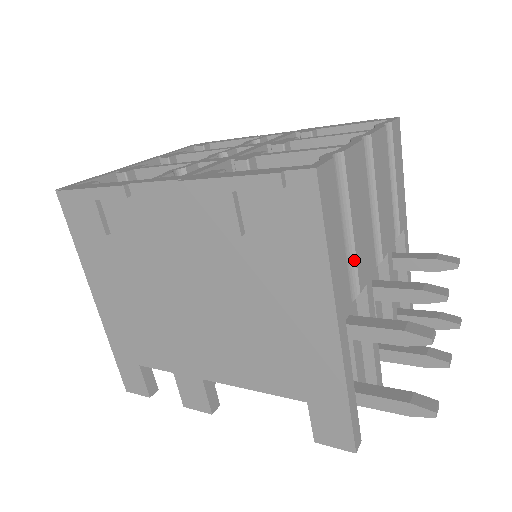
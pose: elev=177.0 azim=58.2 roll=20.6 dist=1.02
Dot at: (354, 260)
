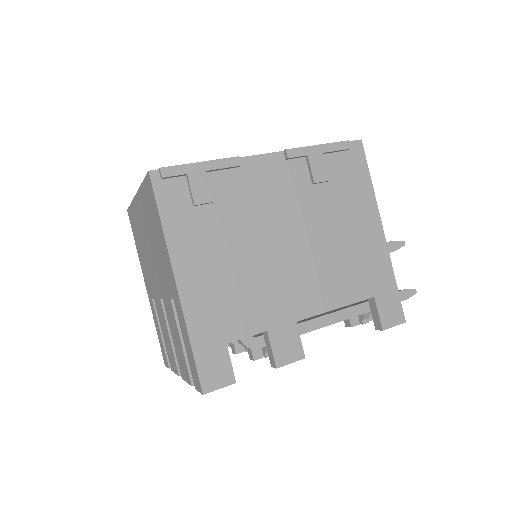
Dot at: occluded
